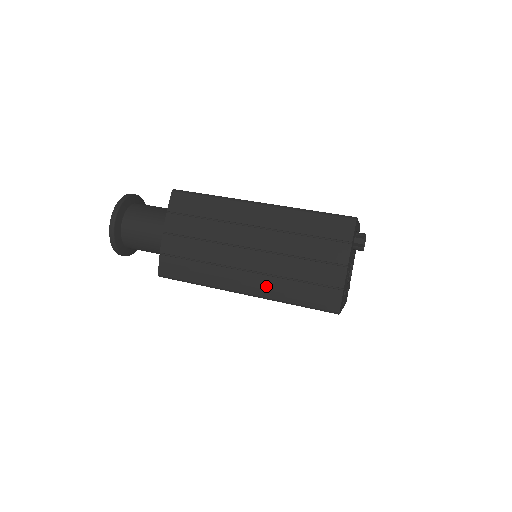
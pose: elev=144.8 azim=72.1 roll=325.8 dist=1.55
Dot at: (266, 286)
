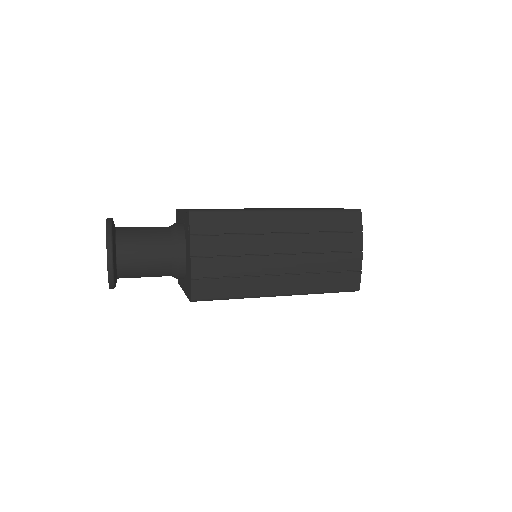
Dot at: (299, 284)
